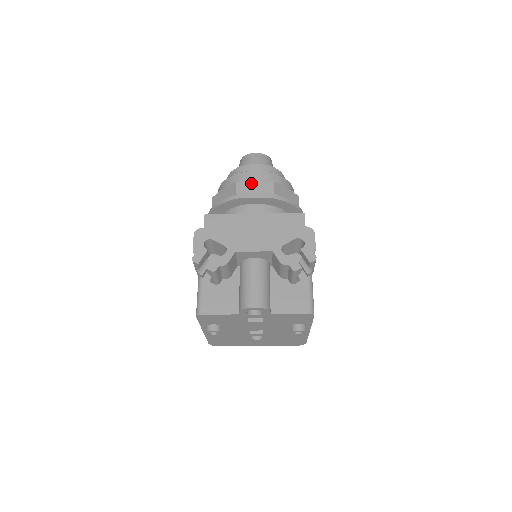
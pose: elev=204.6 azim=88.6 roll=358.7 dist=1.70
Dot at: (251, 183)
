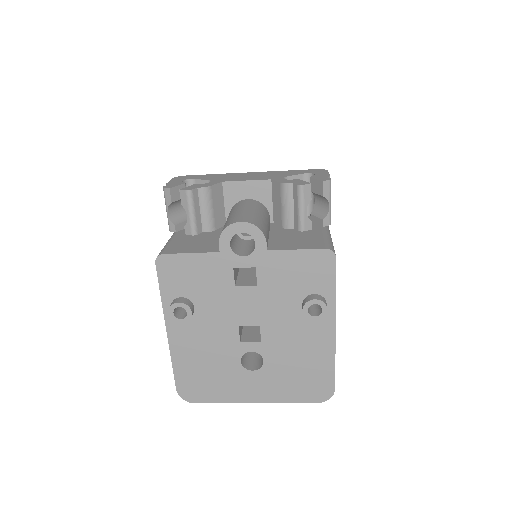
Dot at: occluded
